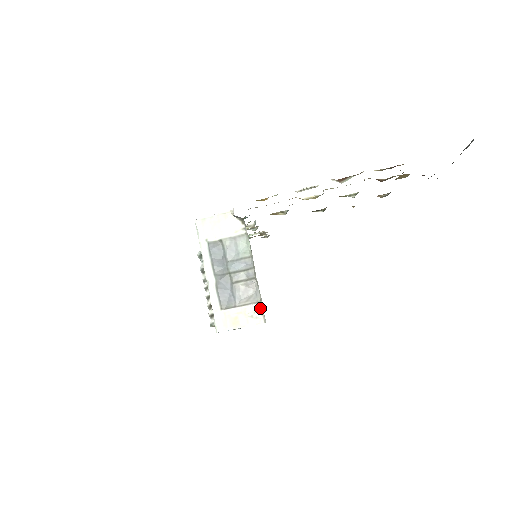
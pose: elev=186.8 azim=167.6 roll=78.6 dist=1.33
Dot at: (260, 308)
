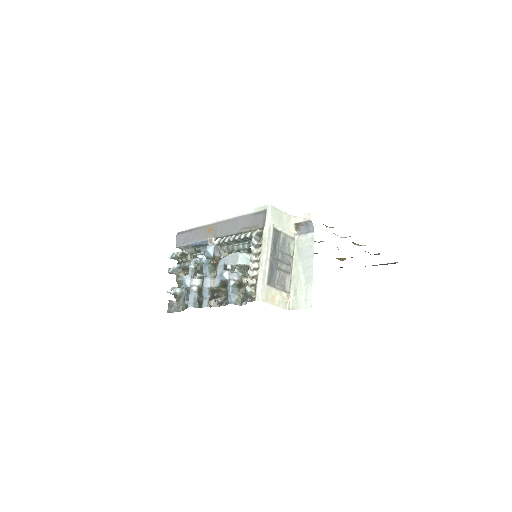
Dot at: (289, 297)
